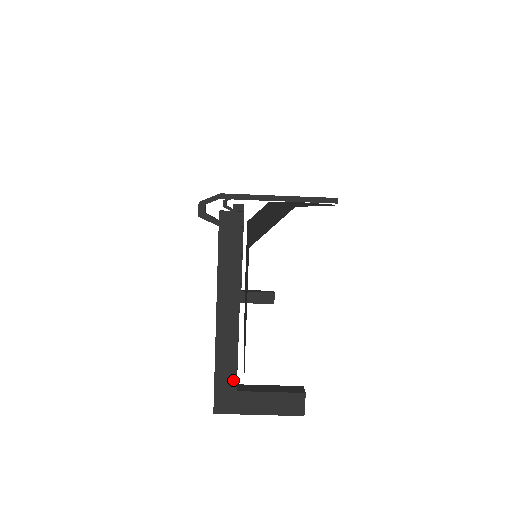
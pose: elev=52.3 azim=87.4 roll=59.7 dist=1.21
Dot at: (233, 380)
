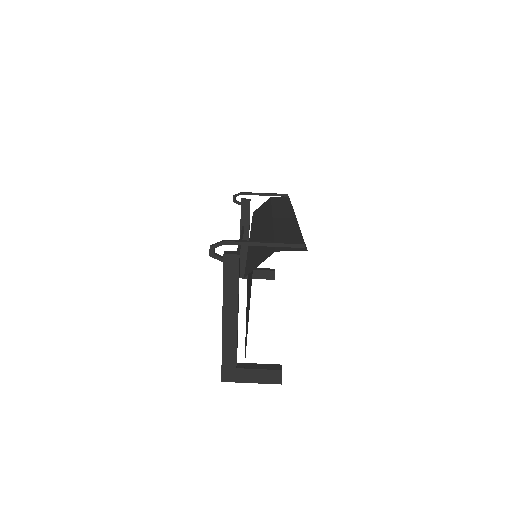
Dot at: (234, 361)
